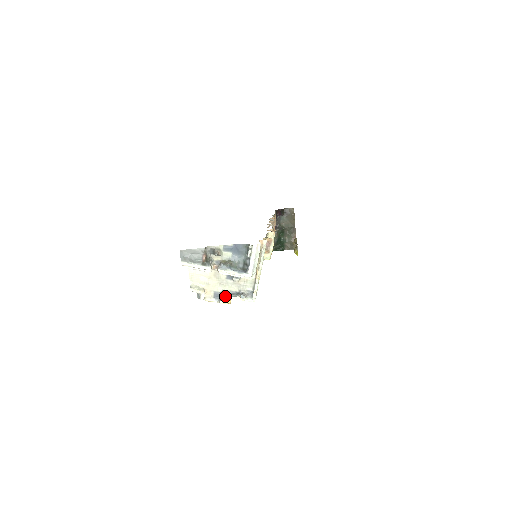
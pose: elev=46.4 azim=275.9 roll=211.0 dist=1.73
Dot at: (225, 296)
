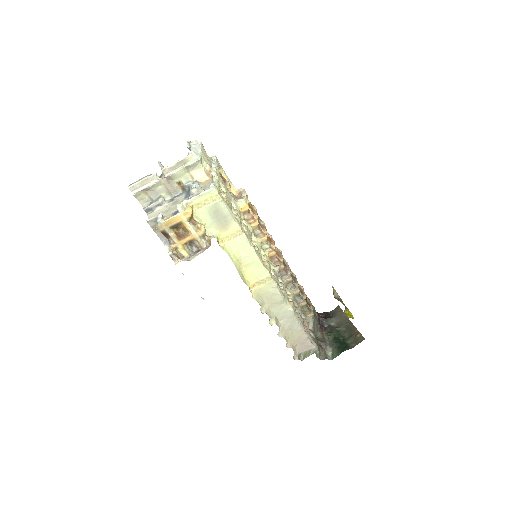
Dot at: (182, 202)
